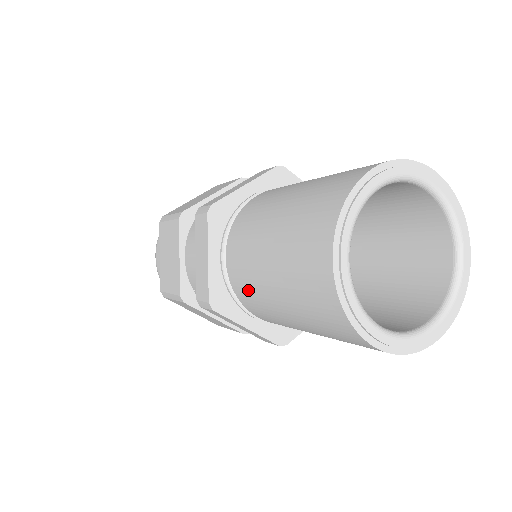
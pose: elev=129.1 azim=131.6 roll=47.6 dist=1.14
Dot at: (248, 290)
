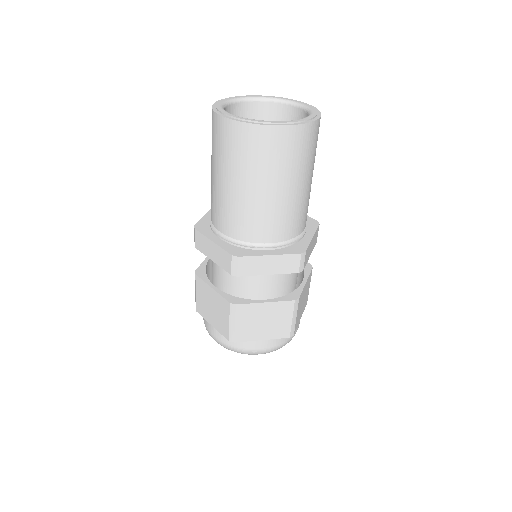
Dot at: (211, 198)
